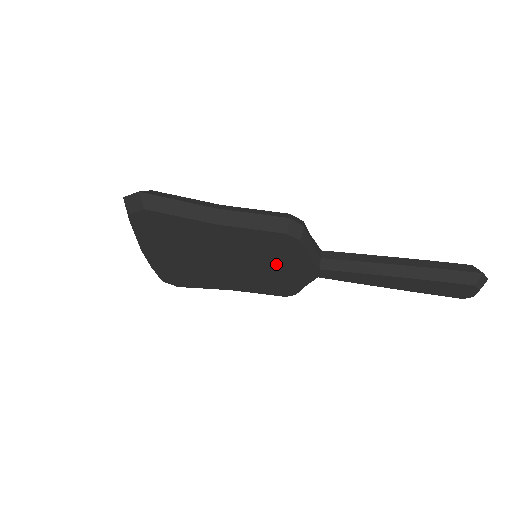
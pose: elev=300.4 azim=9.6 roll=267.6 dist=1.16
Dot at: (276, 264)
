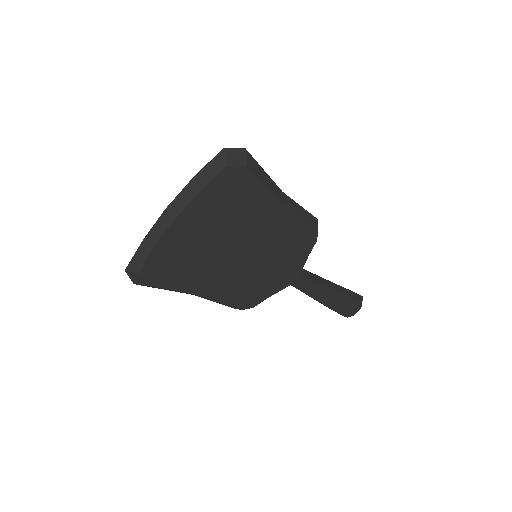
Dot at: (277, 264)
